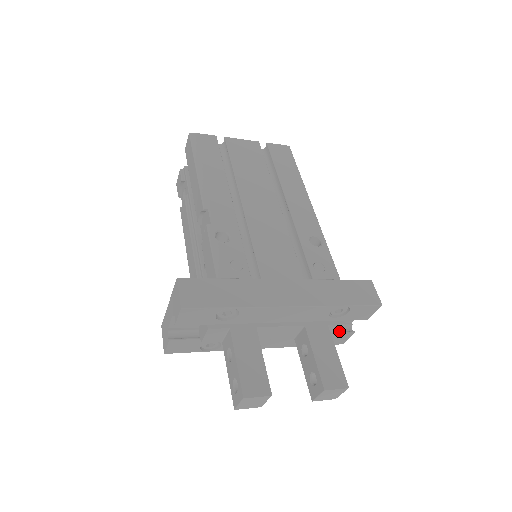
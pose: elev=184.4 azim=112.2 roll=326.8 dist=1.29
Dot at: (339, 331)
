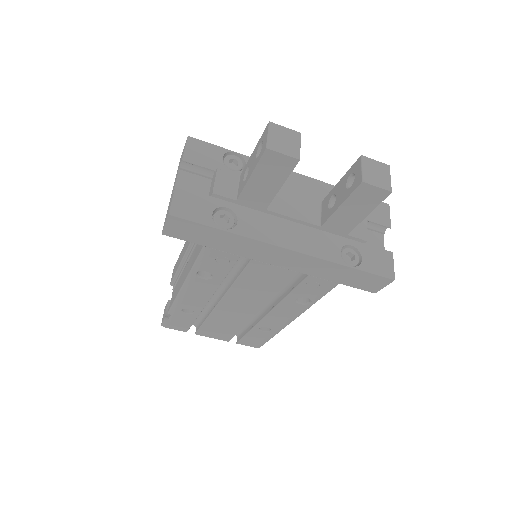
Dot at: (374, 252)
